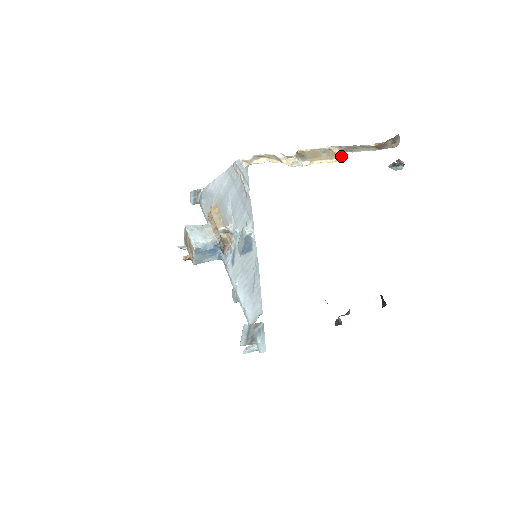
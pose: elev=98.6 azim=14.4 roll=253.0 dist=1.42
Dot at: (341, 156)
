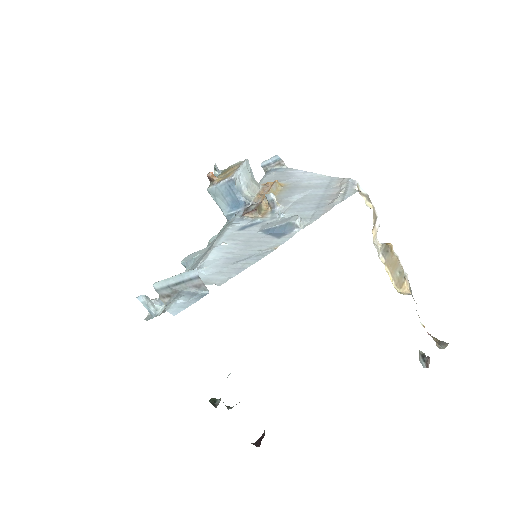
Dot at: (405, 293)
